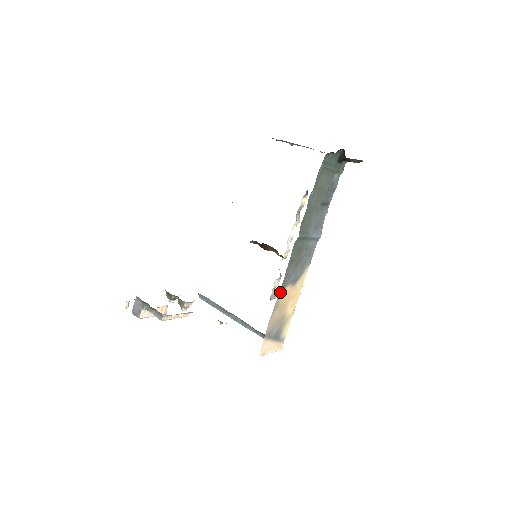
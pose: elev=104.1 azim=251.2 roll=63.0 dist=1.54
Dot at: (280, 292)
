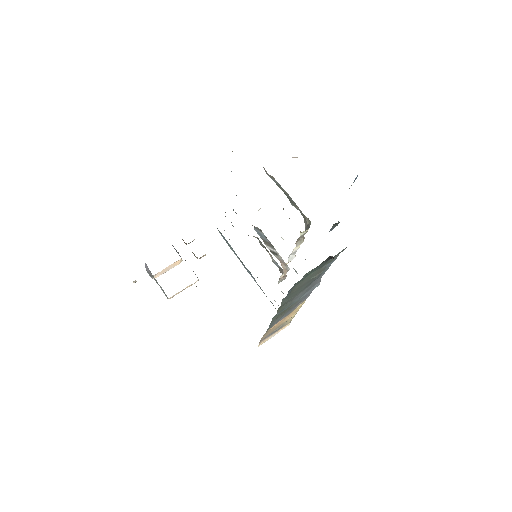
Dot at: (267, 330)
